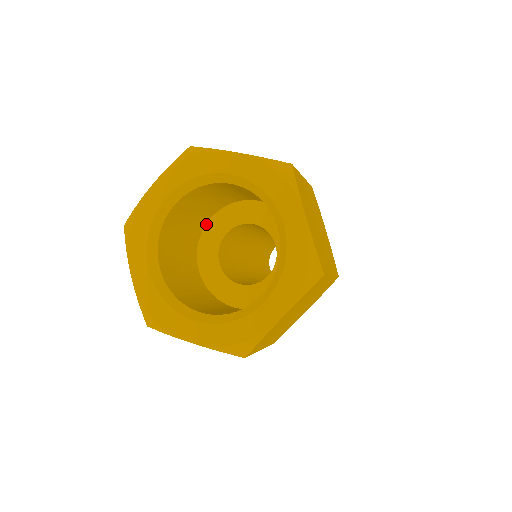
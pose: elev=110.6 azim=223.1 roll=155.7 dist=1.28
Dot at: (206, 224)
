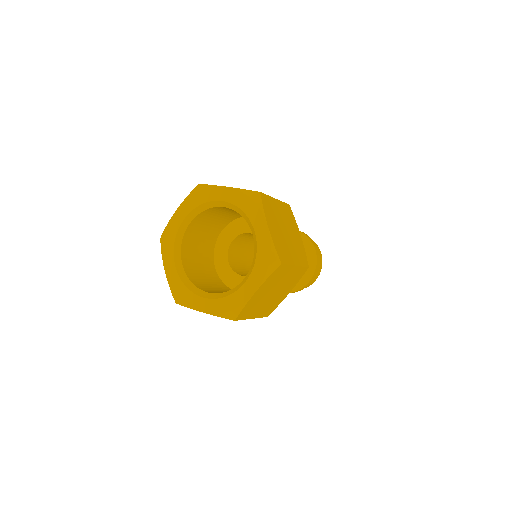
Dot at: occluded
